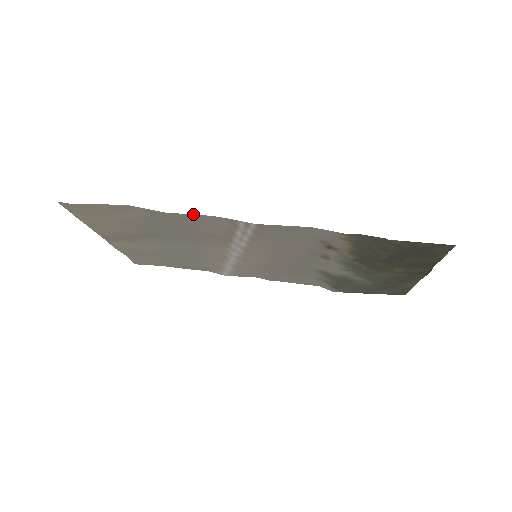
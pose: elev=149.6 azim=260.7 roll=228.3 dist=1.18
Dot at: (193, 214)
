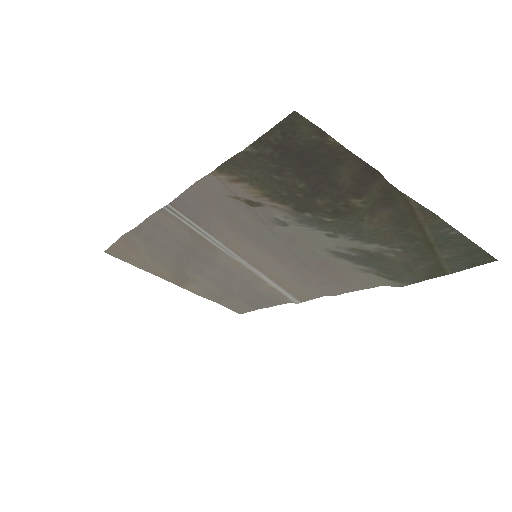
Dot at: (145, 220)
